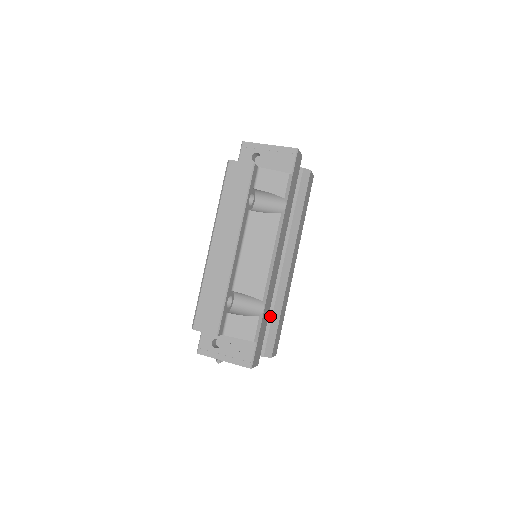
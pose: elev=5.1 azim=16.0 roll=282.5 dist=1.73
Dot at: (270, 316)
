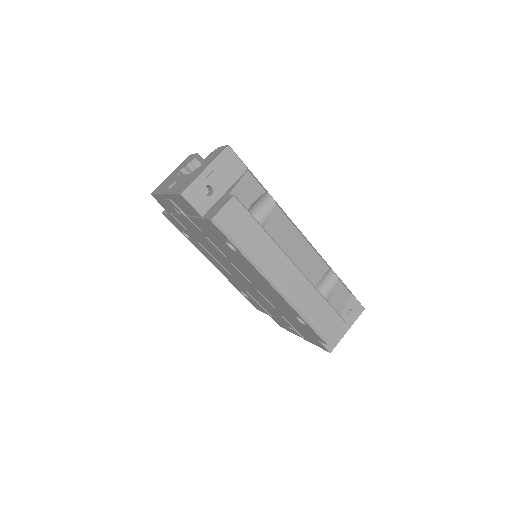
Dot at: occluded
